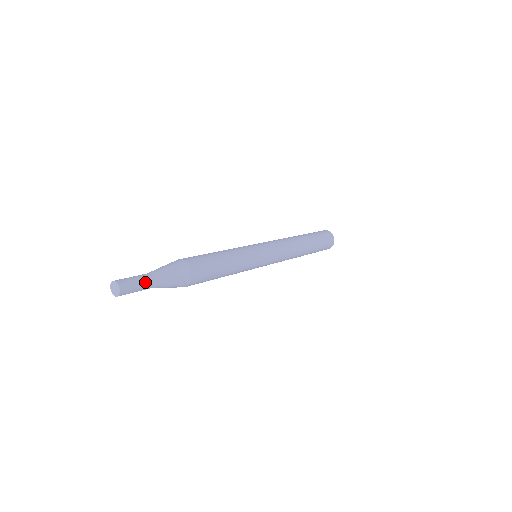
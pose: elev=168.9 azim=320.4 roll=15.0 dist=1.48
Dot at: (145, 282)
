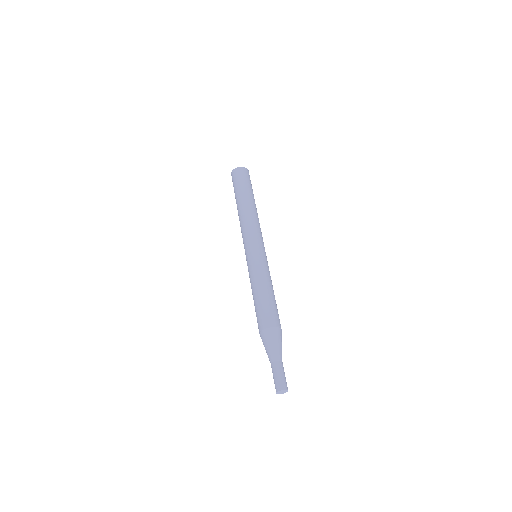
Dot at: occluded
